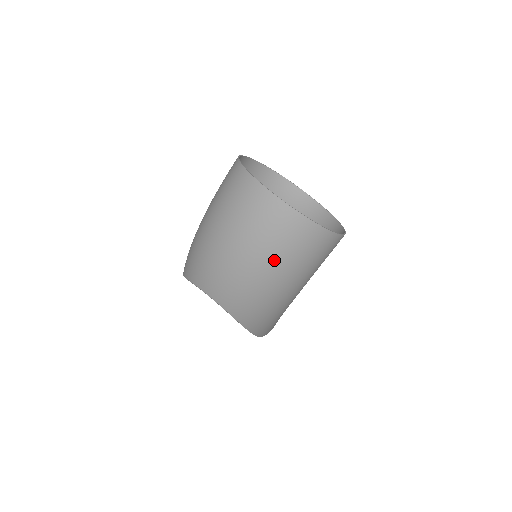
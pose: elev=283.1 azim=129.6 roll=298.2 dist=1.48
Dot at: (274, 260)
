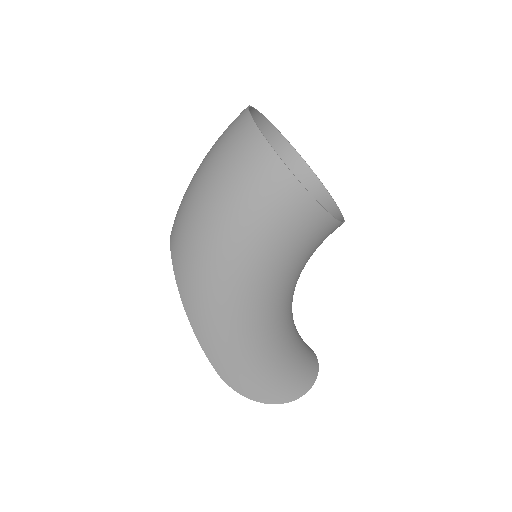
Dot at: (214, 171)
